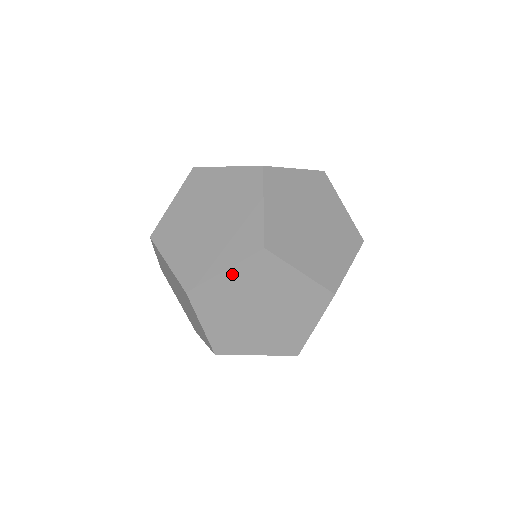
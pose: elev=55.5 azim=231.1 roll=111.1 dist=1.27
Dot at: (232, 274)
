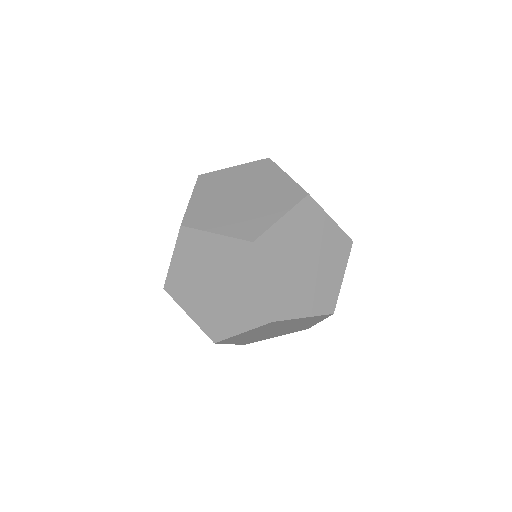
Dot at: (197, 197)
